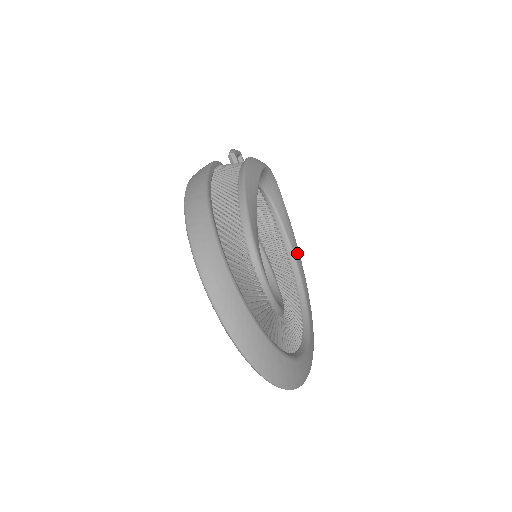
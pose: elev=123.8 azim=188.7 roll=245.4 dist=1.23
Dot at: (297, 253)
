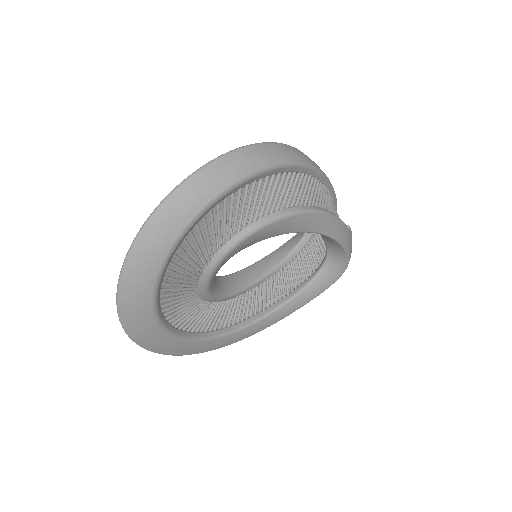
Dot at: (266, 323)
